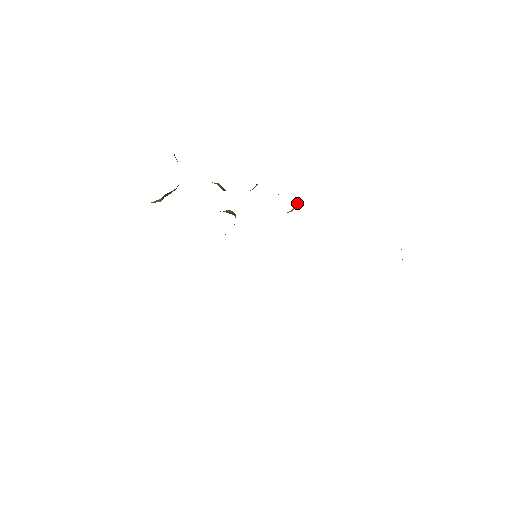
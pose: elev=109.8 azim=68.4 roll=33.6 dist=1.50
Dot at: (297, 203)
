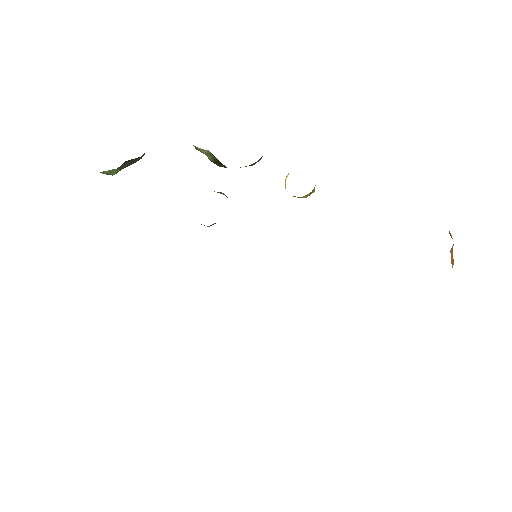
Dot at: occluded
